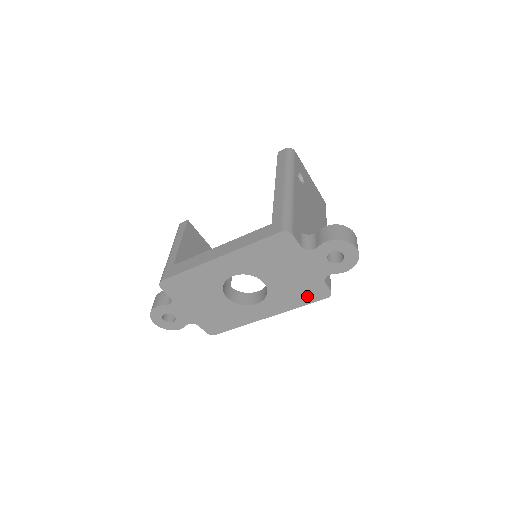
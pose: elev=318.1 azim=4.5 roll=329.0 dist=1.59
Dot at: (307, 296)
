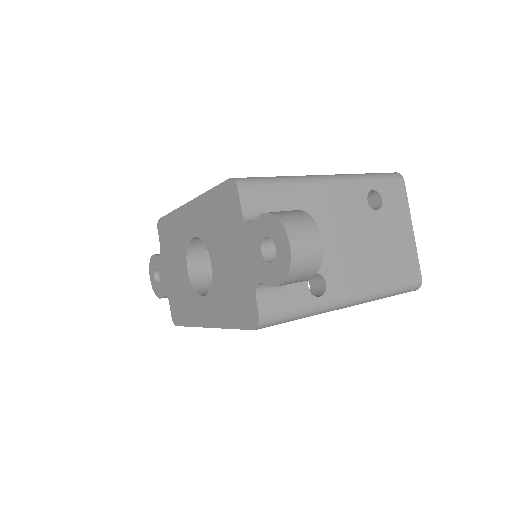
Dot at: (239, 312)
